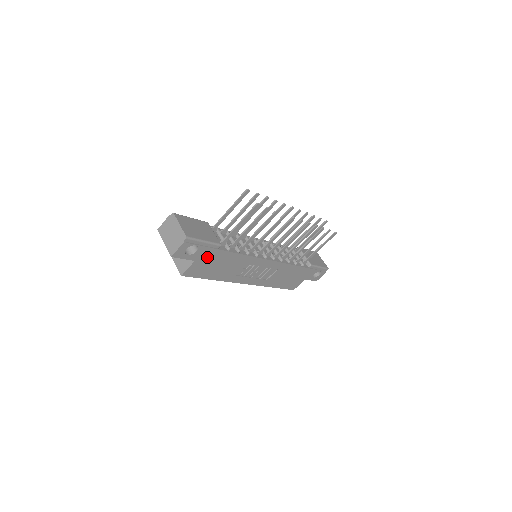
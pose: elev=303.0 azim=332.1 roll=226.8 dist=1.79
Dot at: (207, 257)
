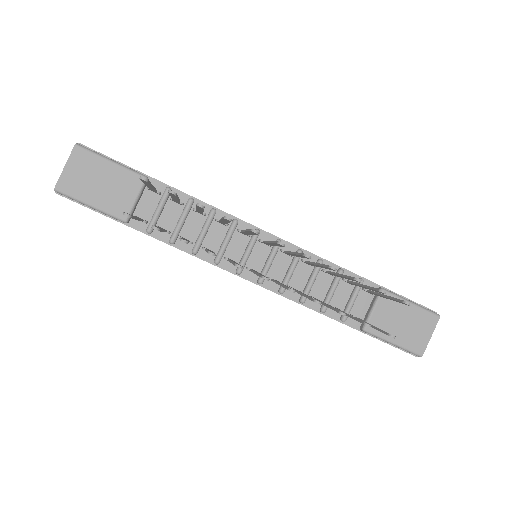
Dot at: occluded
